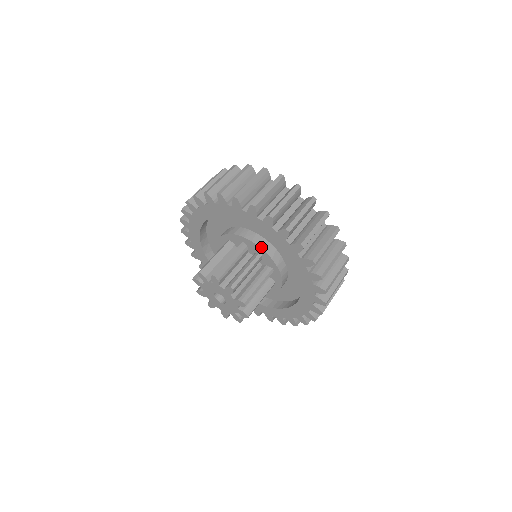
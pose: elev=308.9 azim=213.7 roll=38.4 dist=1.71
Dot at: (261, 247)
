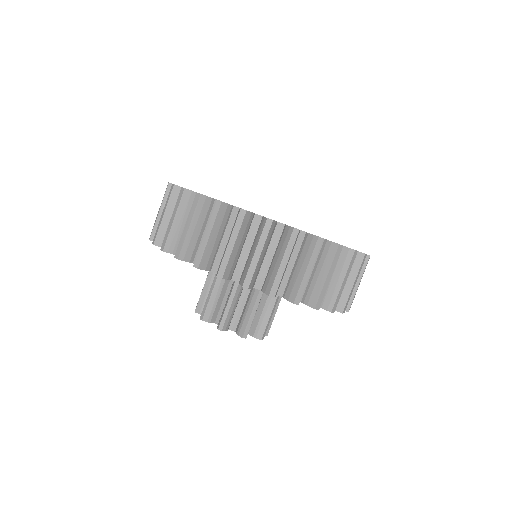
Dot at: occluded
